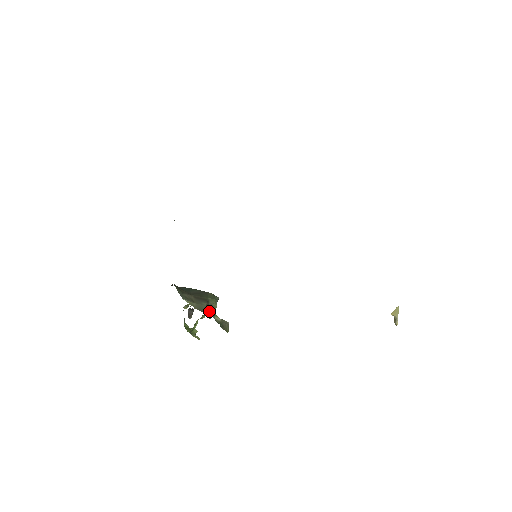
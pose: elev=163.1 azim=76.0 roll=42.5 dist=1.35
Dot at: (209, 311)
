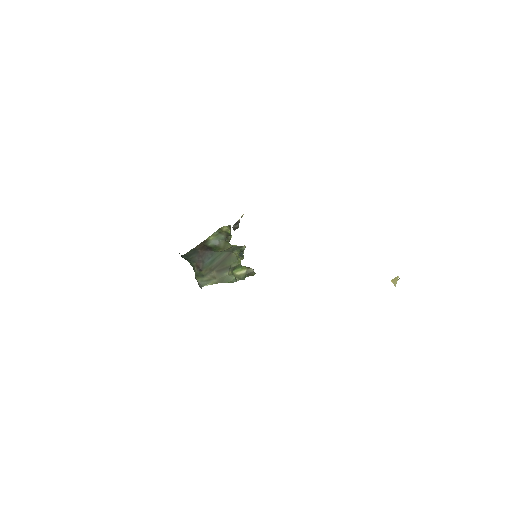
Dot at: (230, 279)
